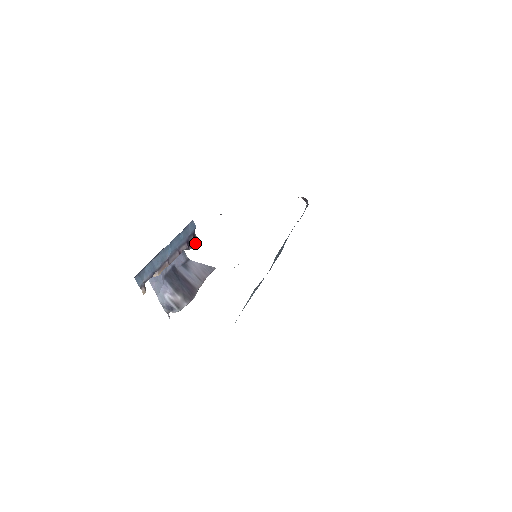
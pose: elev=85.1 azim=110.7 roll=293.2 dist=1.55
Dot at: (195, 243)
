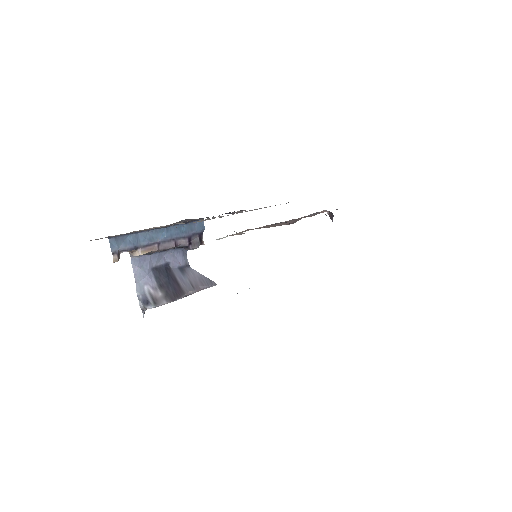
Dot at: (199, 245)
